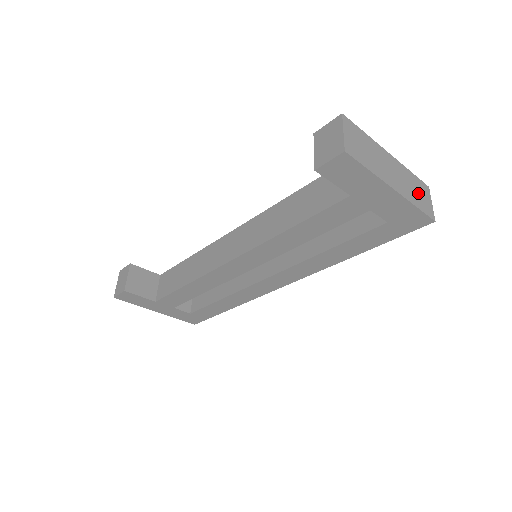
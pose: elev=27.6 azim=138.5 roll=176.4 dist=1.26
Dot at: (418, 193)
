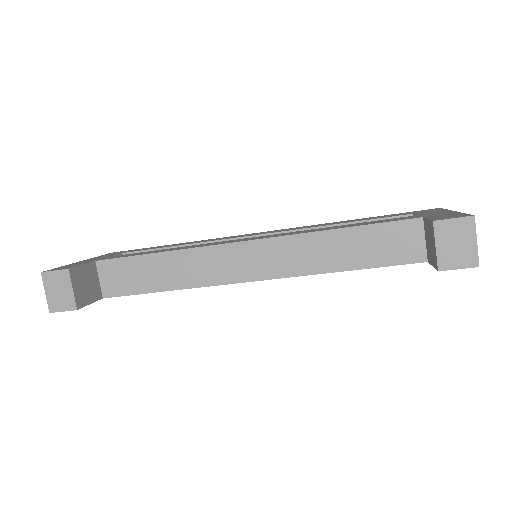
Dot at: occluded
